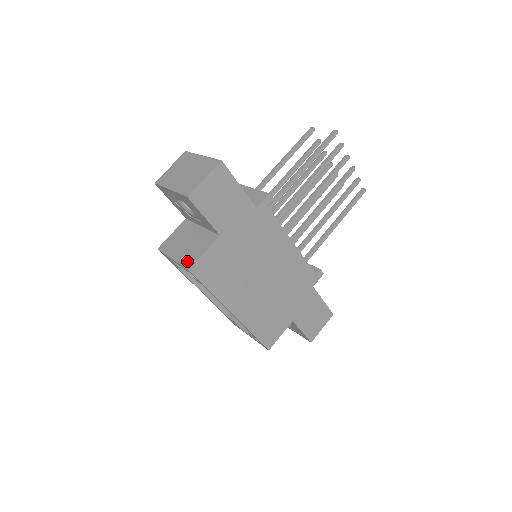
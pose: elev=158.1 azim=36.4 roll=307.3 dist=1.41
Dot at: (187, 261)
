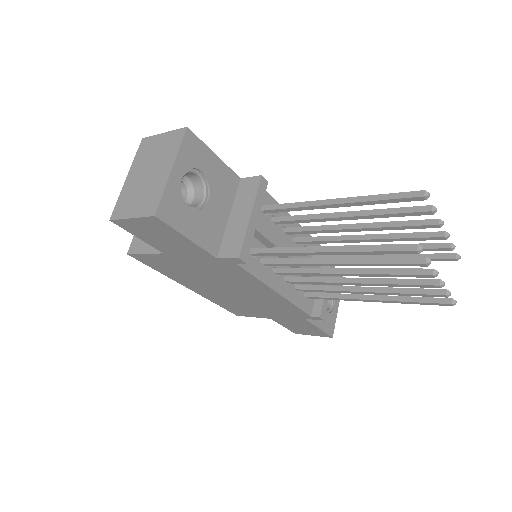
Dot at: (136, 241)
